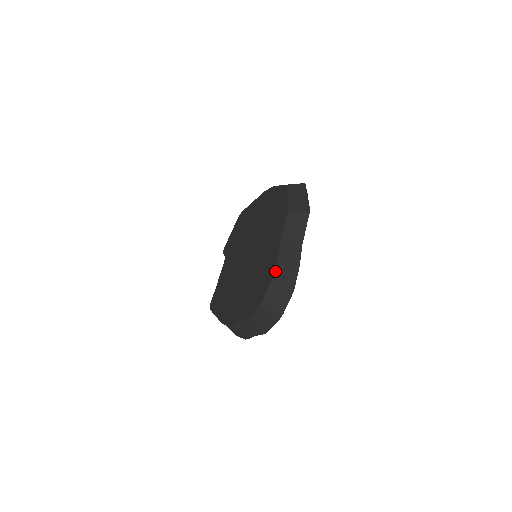
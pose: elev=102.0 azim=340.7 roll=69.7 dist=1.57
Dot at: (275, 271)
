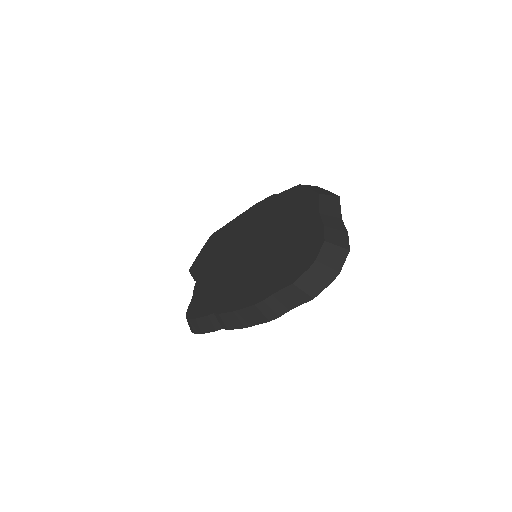
Dot at: (325, 234)
